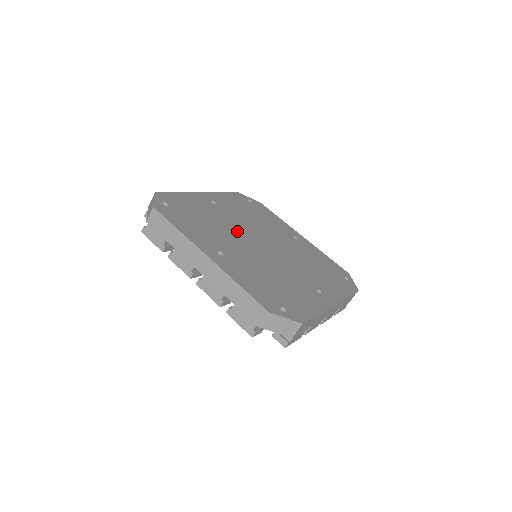
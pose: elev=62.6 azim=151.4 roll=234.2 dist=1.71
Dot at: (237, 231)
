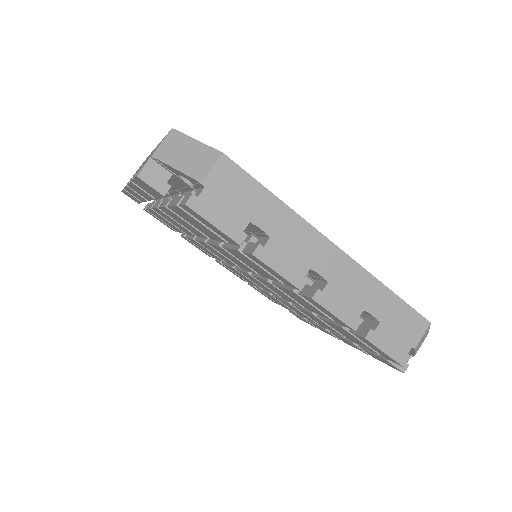
Dot at: occluded
